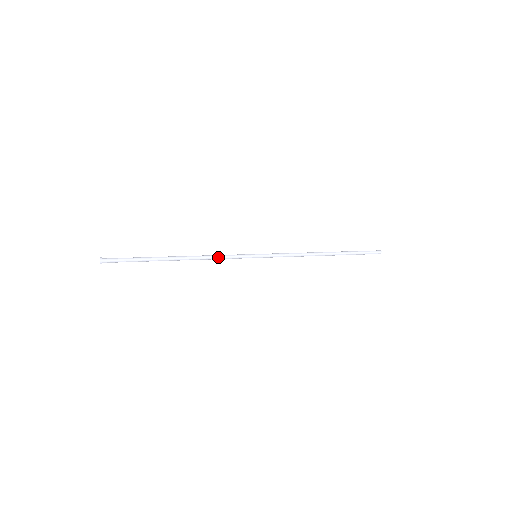
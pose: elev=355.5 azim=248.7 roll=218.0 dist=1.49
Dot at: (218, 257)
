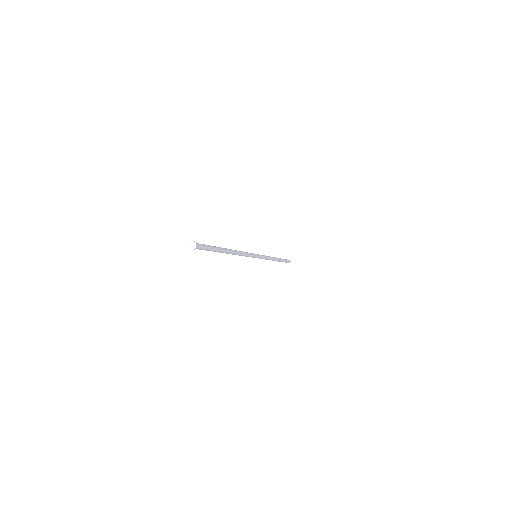
Dot at: (244, 252)
